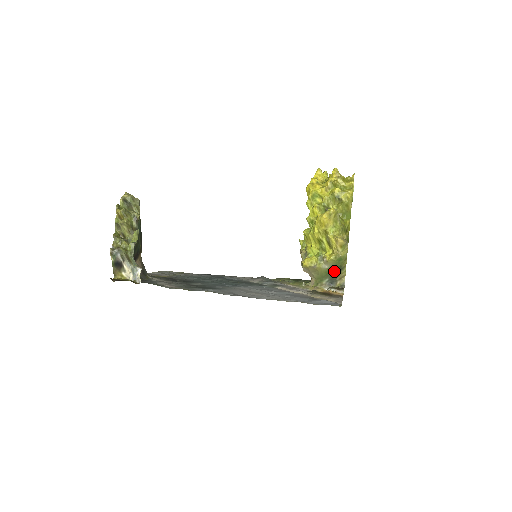
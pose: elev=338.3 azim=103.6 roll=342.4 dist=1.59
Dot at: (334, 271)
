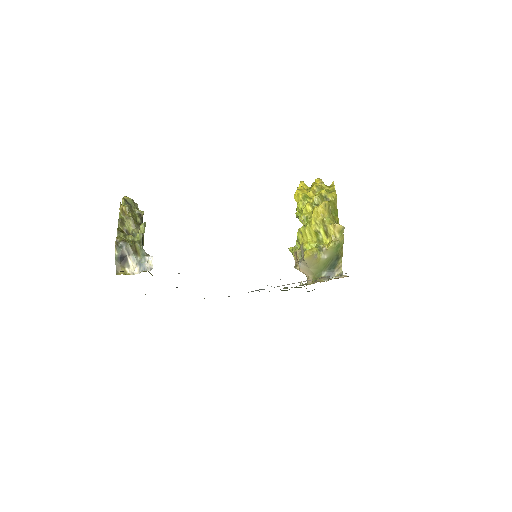
Dot at: (332, 262)
